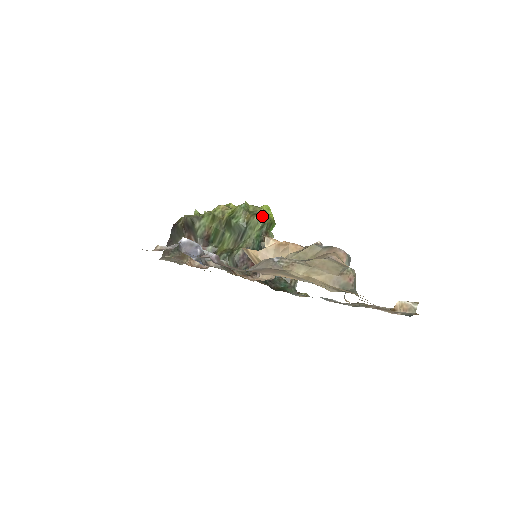
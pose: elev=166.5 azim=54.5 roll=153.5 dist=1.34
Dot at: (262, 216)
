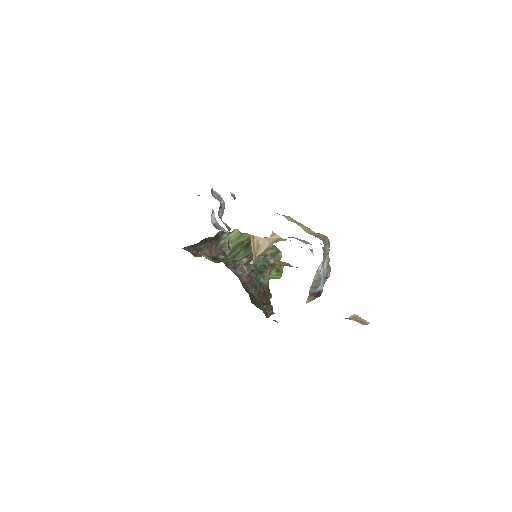
Dot at: (276, 251)
